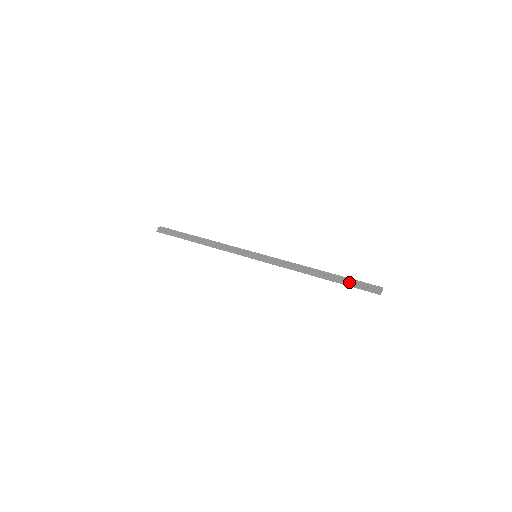
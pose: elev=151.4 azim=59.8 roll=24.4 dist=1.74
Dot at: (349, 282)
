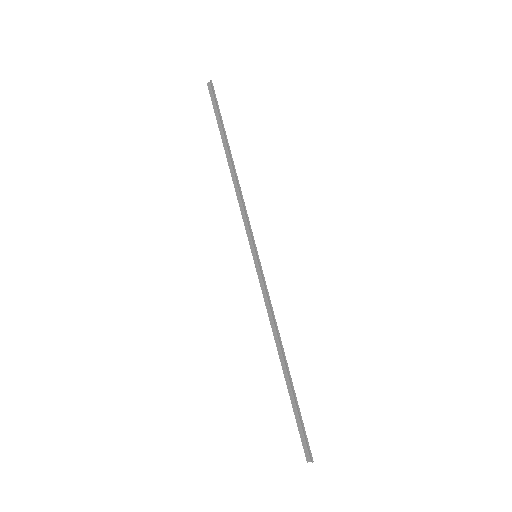
Dot at: (295, 410)
